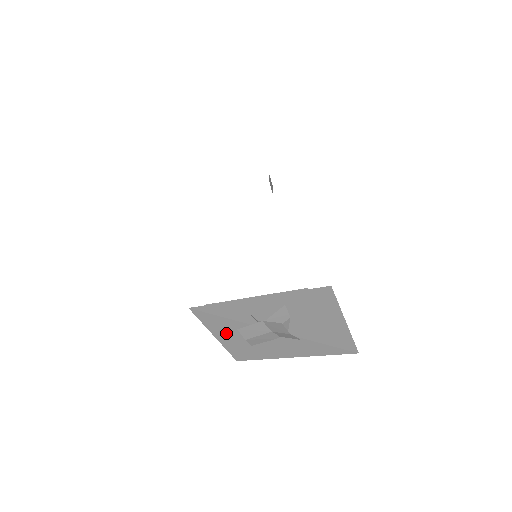
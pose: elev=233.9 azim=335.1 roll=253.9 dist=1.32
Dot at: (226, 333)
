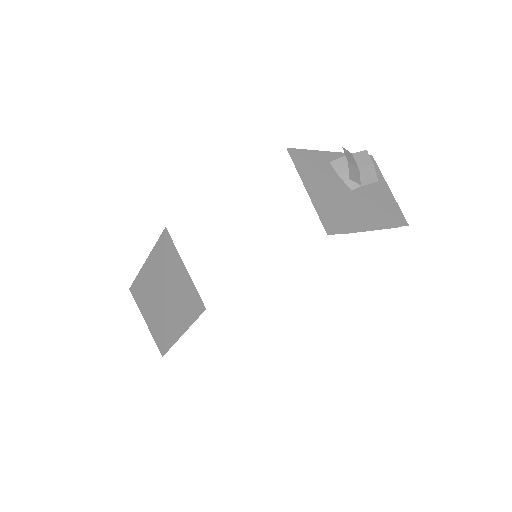
Dot at: (316, 187)
